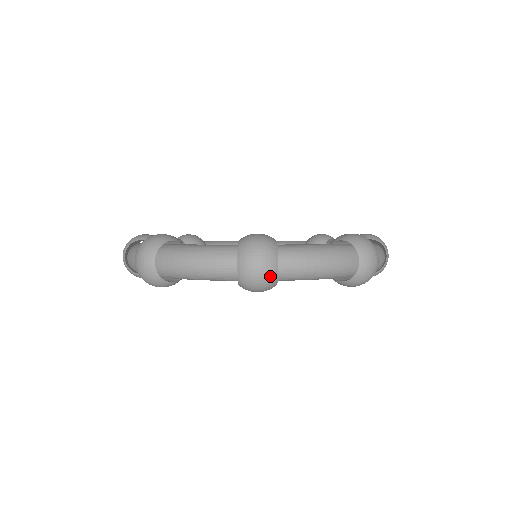
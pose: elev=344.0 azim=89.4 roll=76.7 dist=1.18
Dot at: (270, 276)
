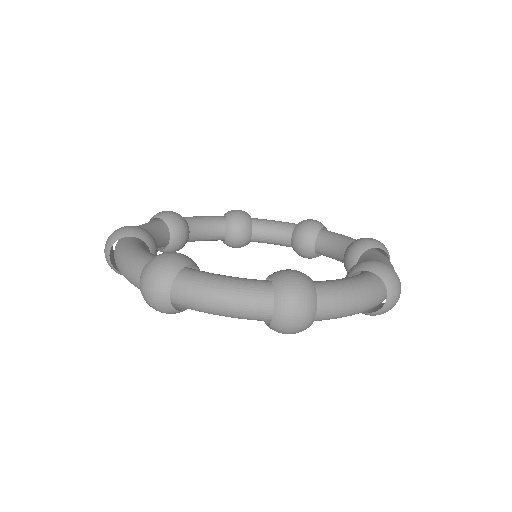
Dot at: (307, 324)
